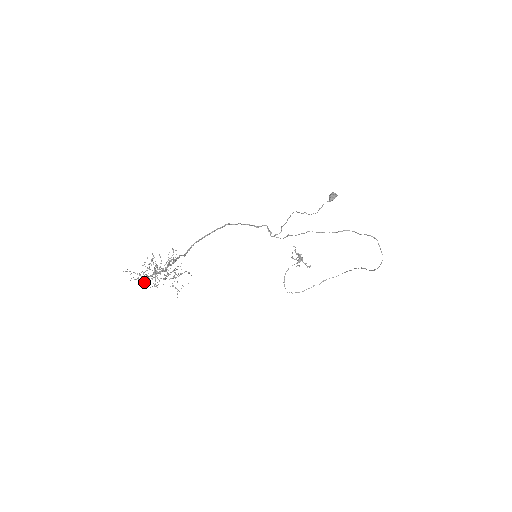
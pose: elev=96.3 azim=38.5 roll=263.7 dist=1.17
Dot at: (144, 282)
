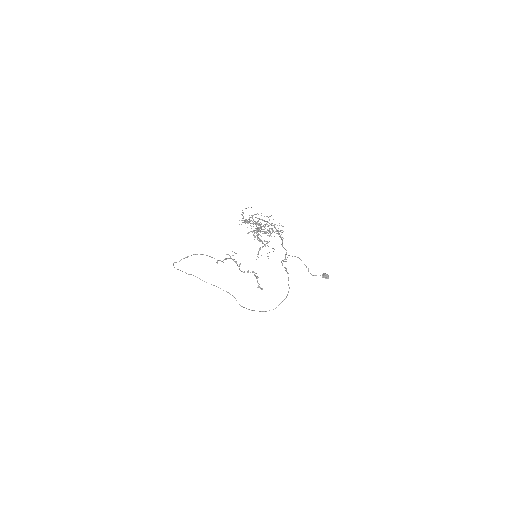
Dot at: (243, 222)
